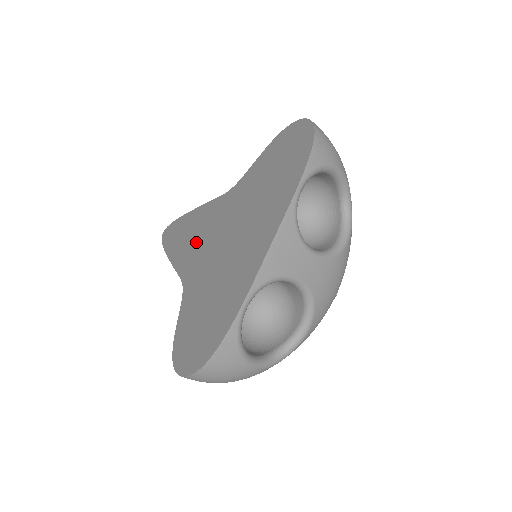
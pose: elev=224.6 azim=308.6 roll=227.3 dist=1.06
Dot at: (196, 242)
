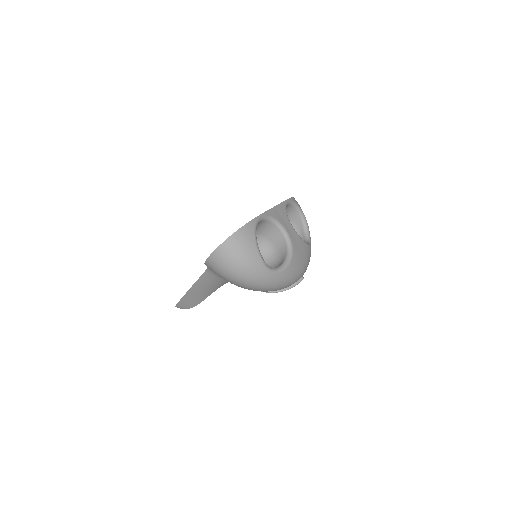
Dot at: occluded
